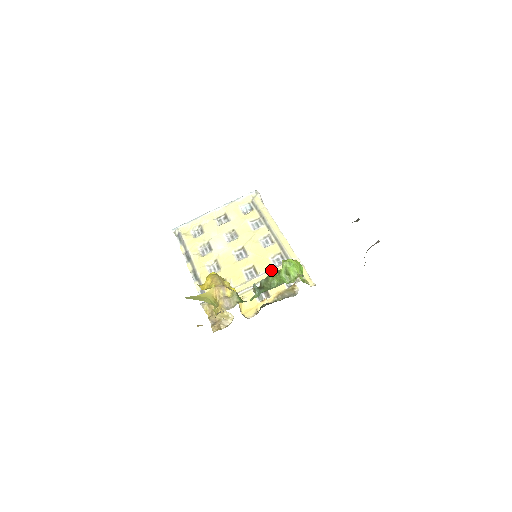
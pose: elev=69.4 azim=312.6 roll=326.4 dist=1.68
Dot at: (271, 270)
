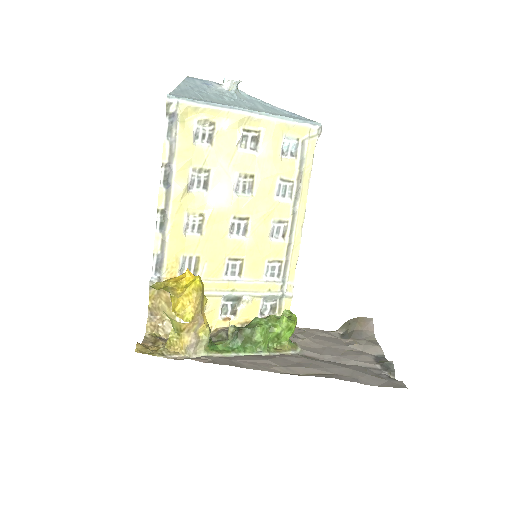
Dot at: (258, 283)
